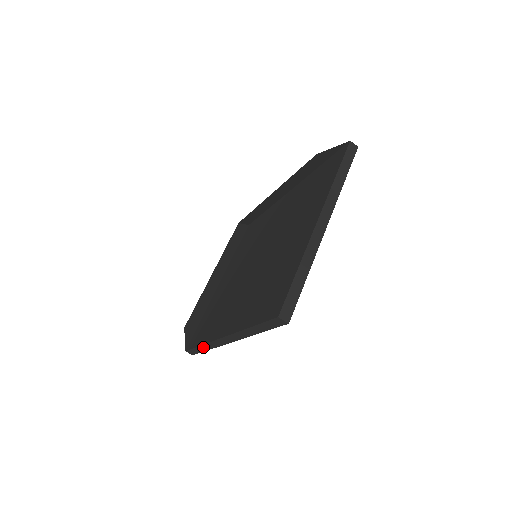
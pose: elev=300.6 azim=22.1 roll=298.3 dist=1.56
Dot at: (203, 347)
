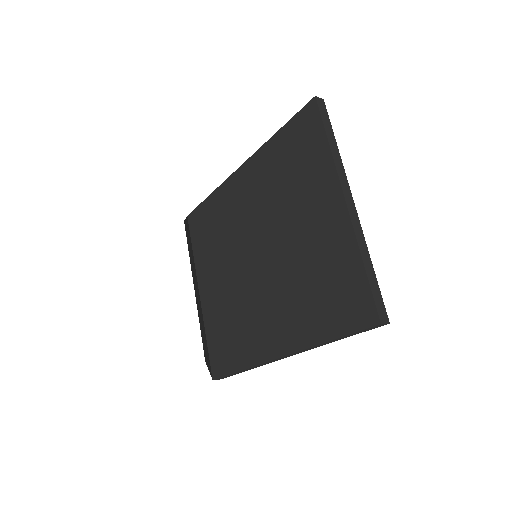
Dot at: occluded
